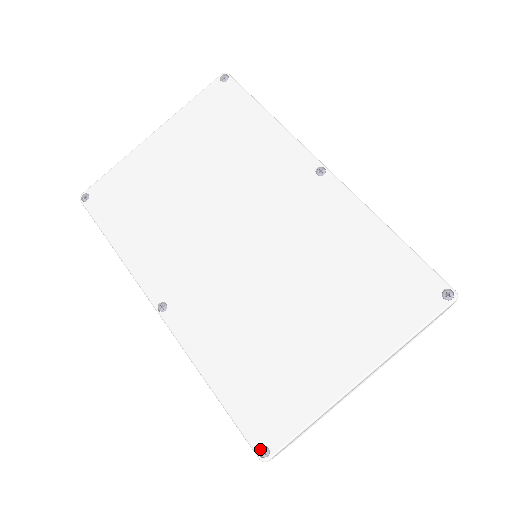
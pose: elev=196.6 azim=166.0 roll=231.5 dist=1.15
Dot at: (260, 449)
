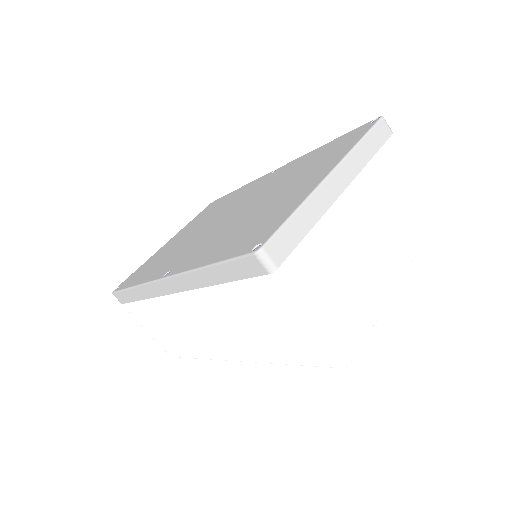
Dot at: (253, 250)
